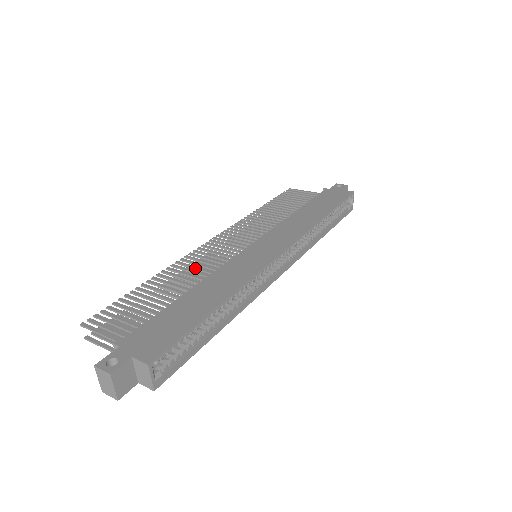
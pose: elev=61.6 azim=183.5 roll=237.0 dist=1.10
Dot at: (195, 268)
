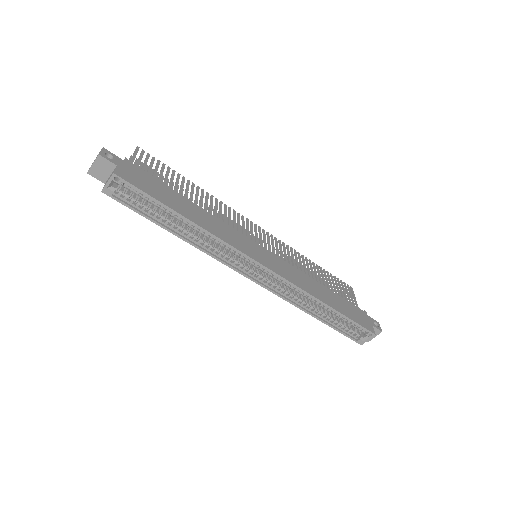
Dot at: (220, 211)
